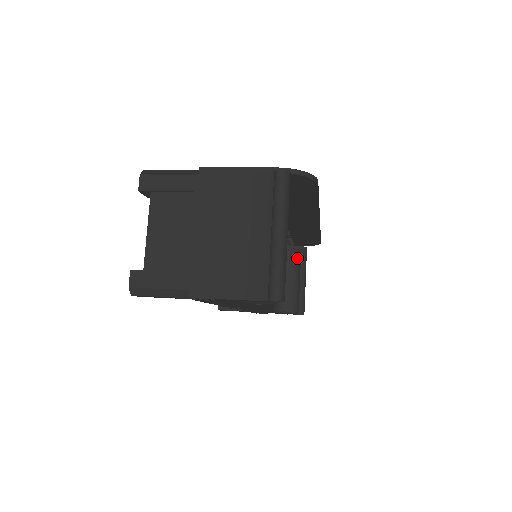
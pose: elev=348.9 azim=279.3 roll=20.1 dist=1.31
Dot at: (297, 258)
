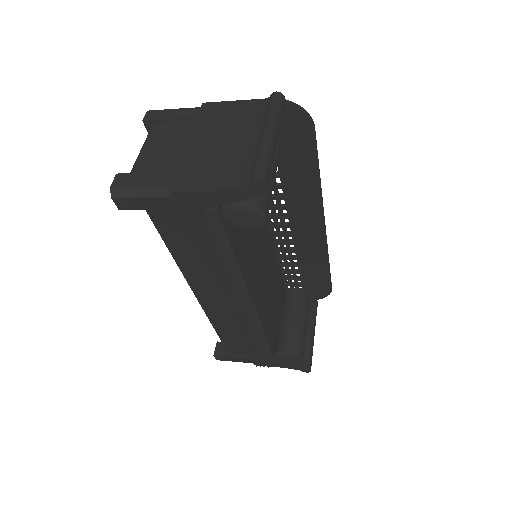
Dot at: (305, 300)
